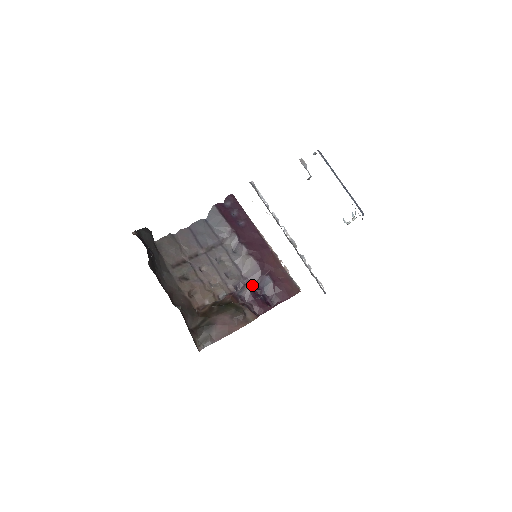
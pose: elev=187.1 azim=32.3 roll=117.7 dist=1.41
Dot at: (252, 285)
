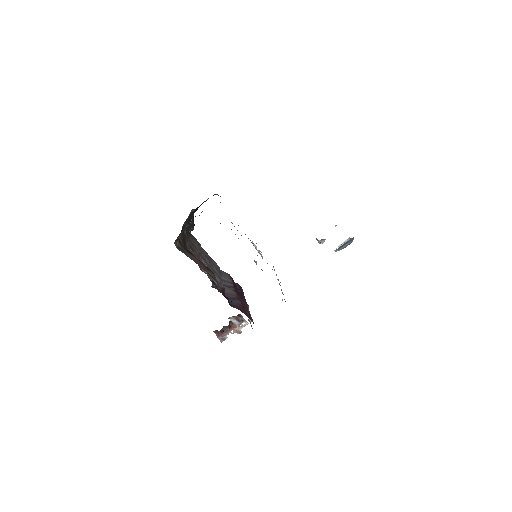
Dot at: occluded
